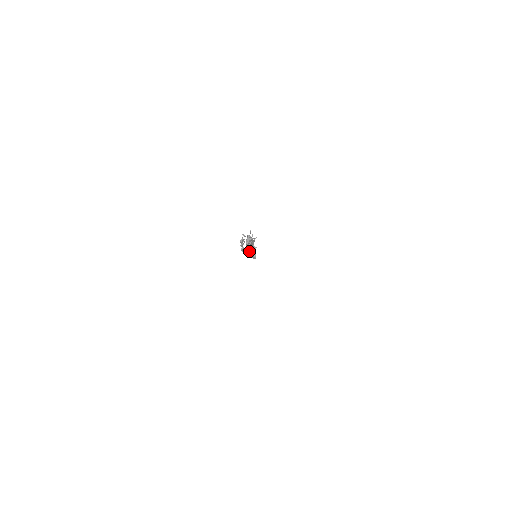
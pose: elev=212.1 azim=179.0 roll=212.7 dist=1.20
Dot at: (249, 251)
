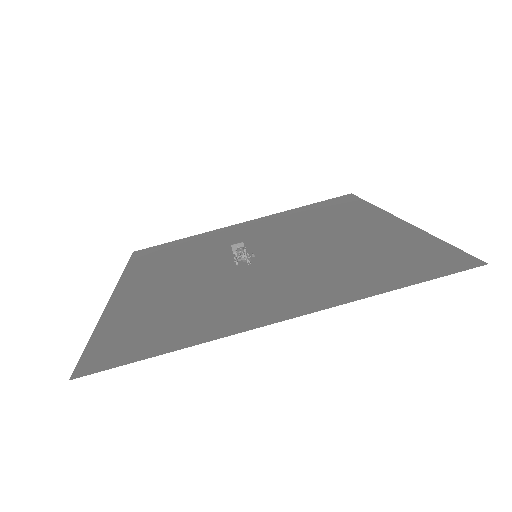
Dot at: occluded
